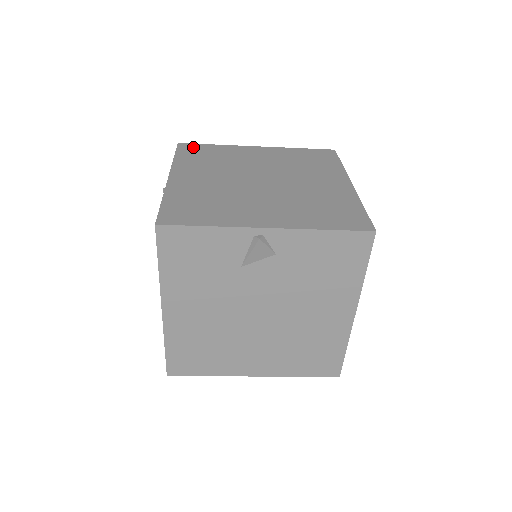
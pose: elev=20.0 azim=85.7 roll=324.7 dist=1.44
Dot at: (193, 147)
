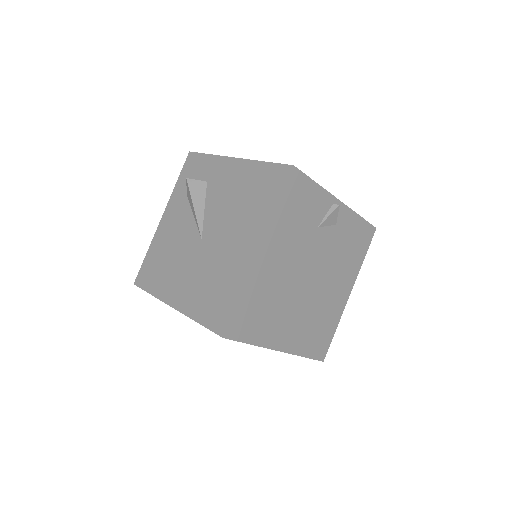
Dot at: occluded
